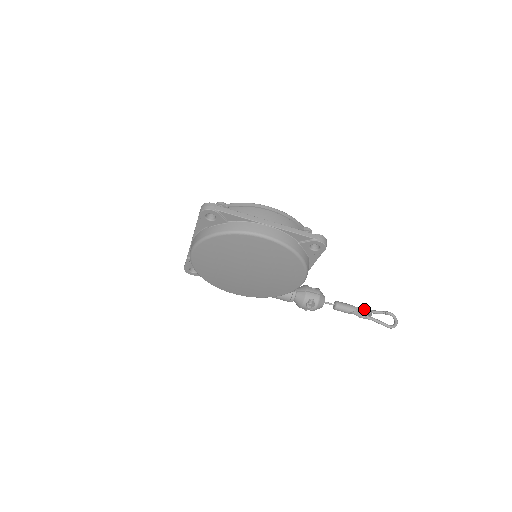
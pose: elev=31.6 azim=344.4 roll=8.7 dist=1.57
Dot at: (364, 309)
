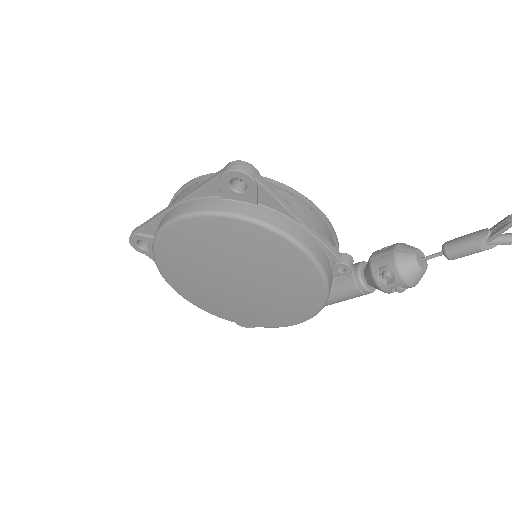
Dot at: (504, 221)
